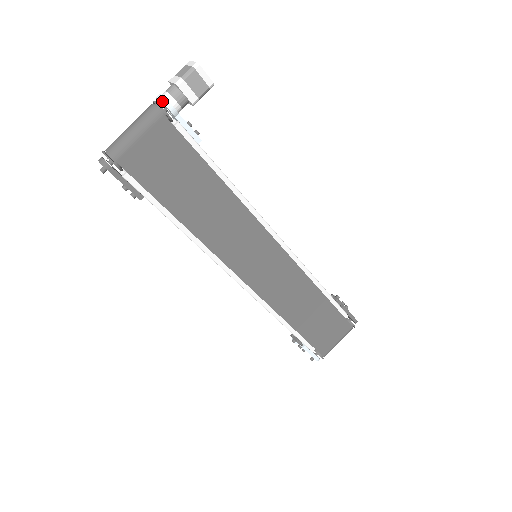
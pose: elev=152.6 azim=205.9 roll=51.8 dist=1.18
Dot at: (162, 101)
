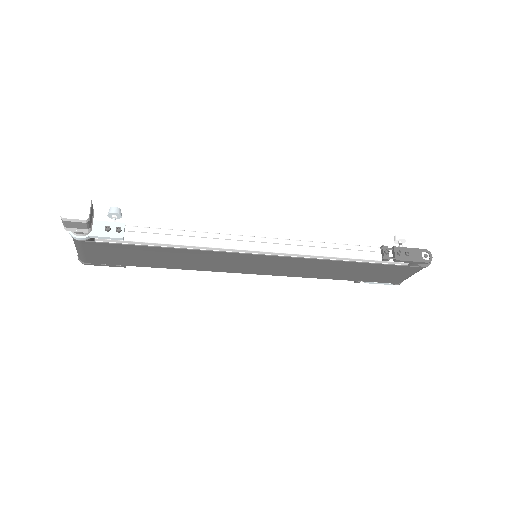
Dot at: (71, 236)
